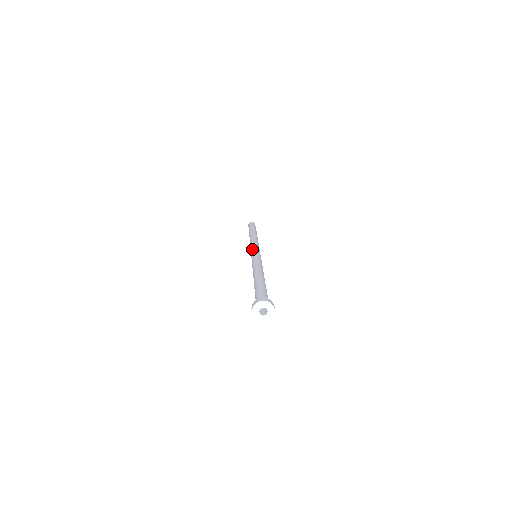
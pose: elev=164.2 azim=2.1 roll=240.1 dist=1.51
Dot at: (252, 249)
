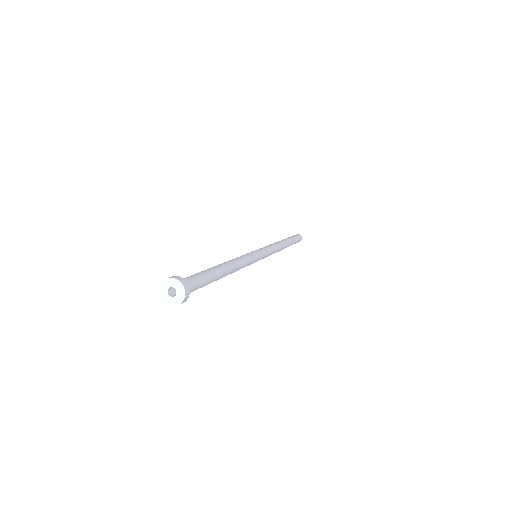
Dot at: occluded
